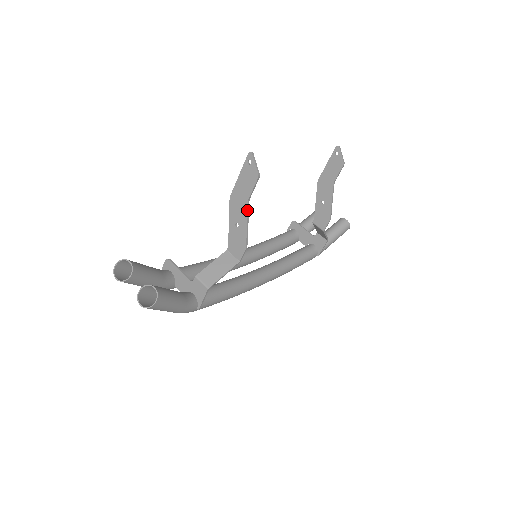
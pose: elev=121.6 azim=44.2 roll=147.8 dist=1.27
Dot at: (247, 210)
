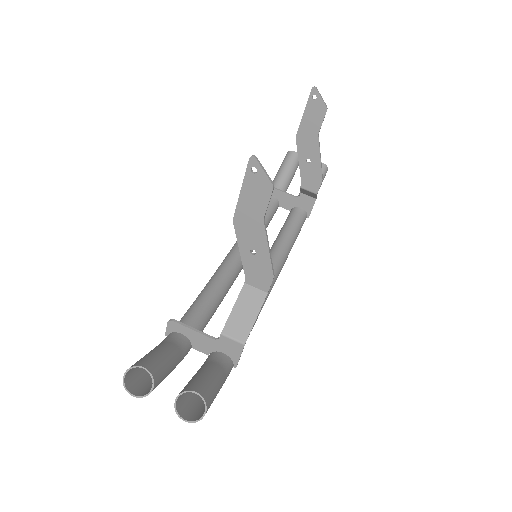
Dot at: (265, 232)
